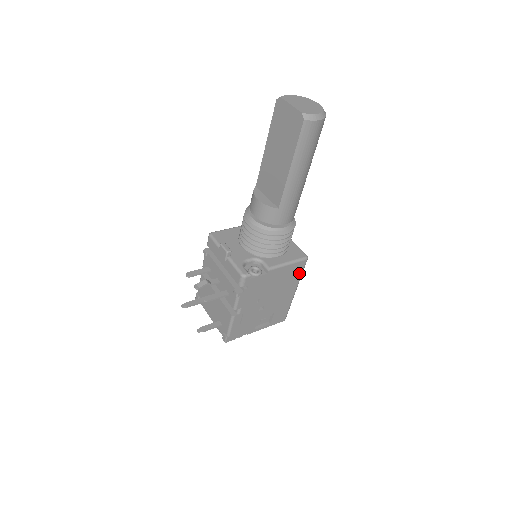
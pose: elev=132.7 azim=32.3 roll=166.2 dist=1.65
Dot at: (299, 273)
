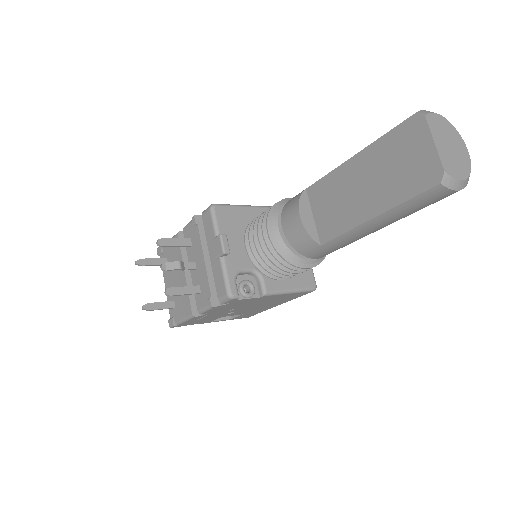
Dot at: (296, 297)
